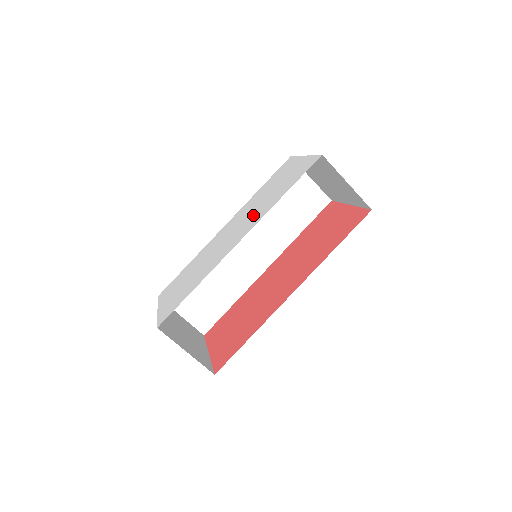
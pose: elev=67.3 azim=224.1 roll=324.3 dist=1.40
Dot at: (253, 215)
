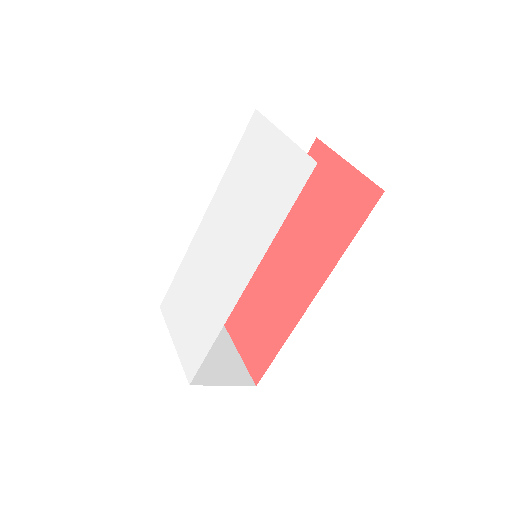
Dot at: (245, 235)
